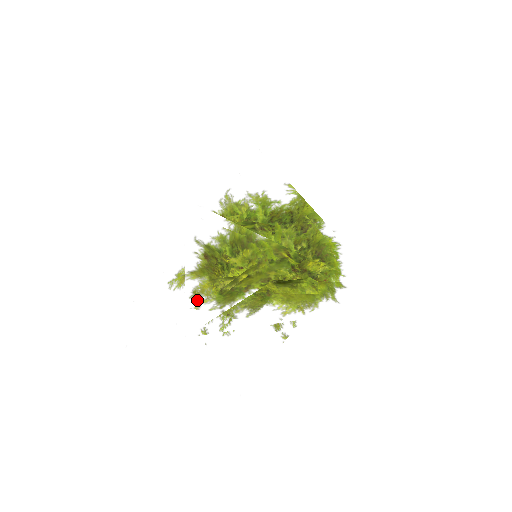
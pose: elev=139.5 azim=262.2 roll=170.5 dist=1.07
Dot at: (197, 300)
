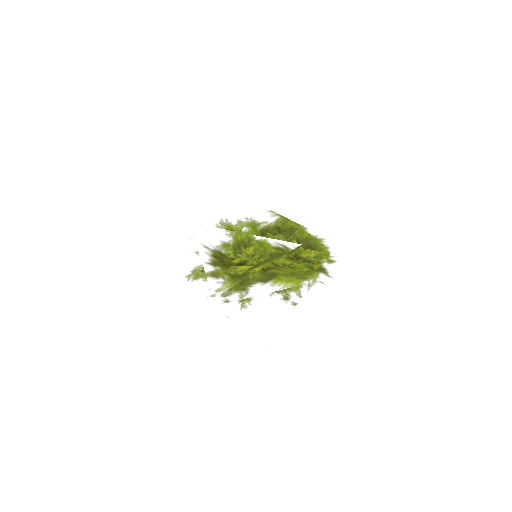
Dot at: (216, 279)
